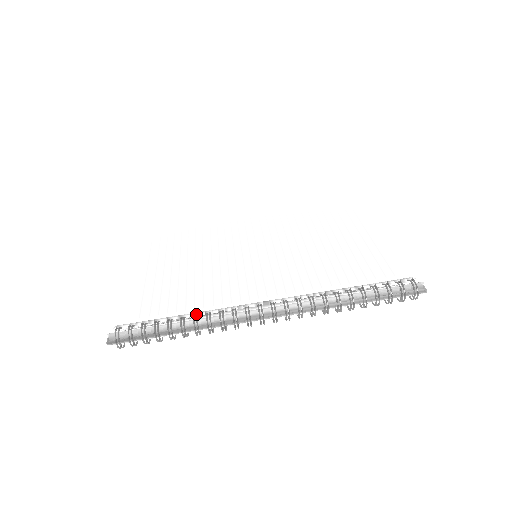
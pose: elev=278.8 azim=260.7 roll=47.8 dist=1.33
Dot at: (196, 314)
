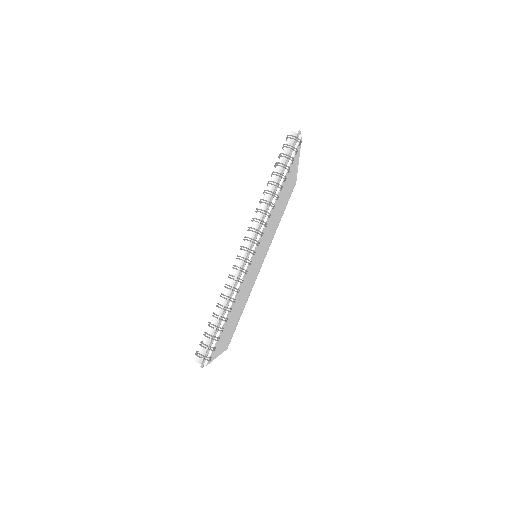
Dot at: occluded
